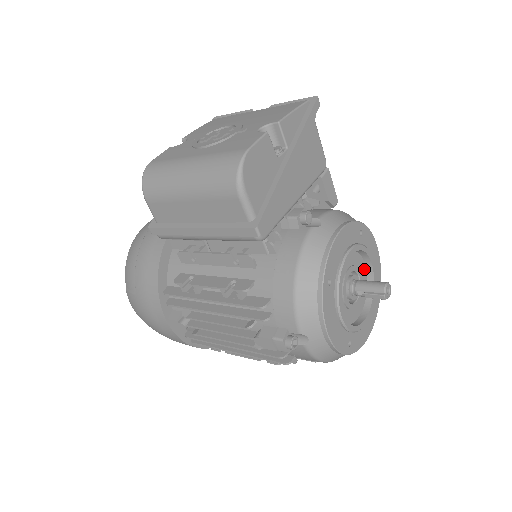
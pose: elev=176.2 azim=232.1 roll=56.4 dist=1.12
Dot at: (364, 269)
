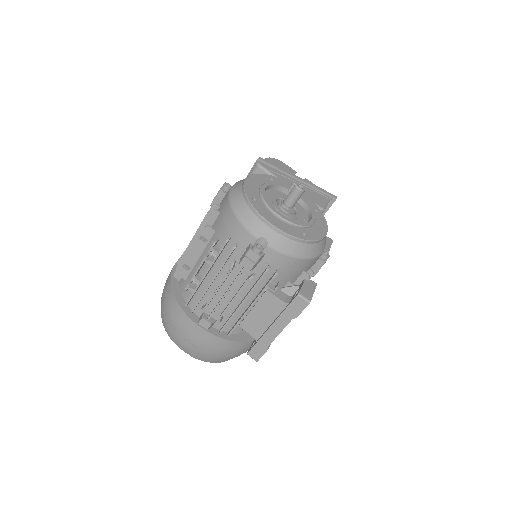
Dot at: (305, 222)
